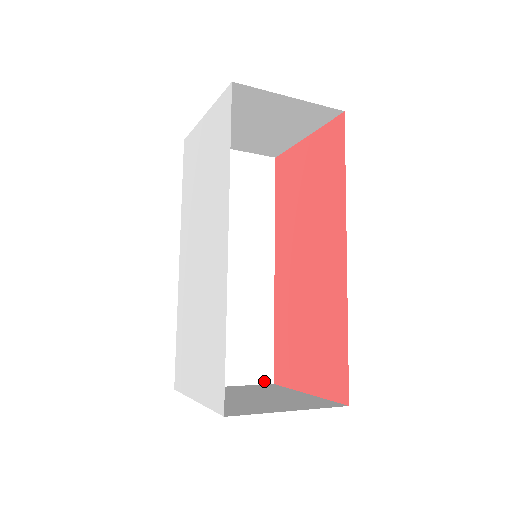
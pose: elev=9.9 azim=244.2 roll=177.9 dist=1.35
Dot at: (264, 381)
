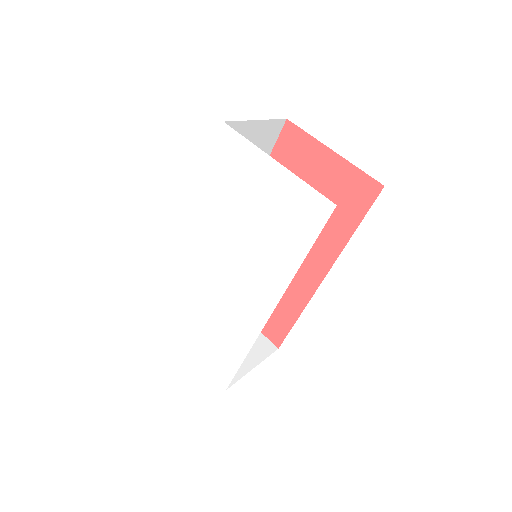
Dot at: occluded
